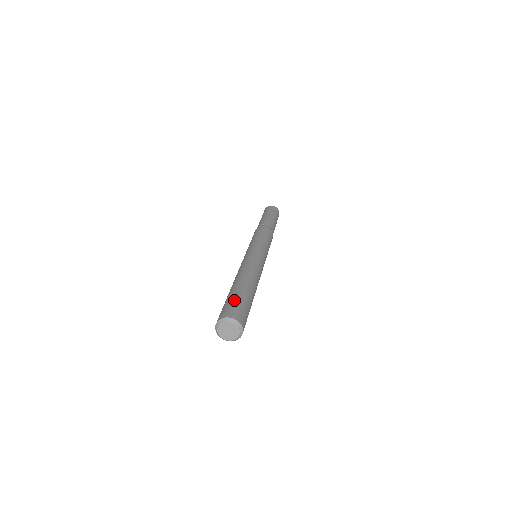
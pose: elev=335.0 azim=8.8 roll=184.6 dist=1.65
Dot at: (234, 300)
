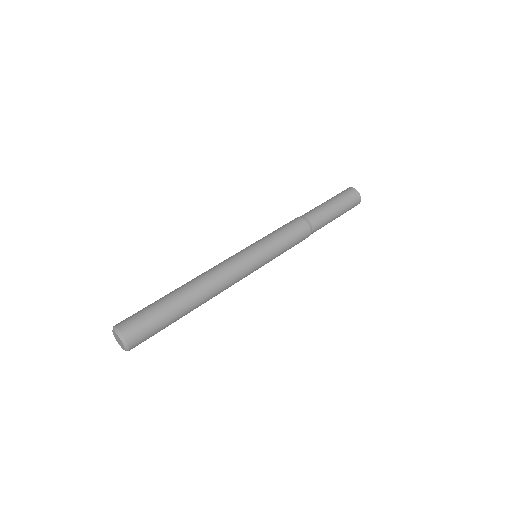
Dot at: (143, 308)
